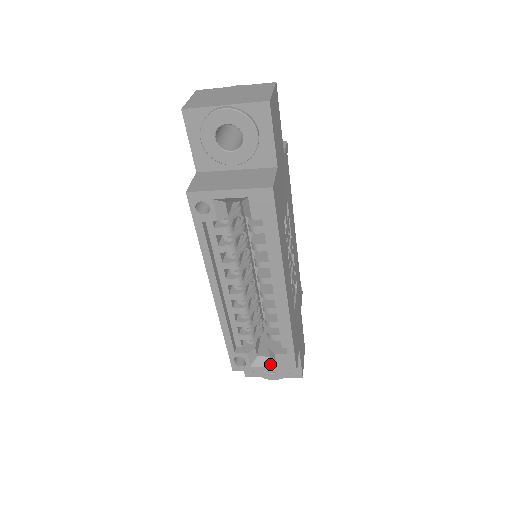
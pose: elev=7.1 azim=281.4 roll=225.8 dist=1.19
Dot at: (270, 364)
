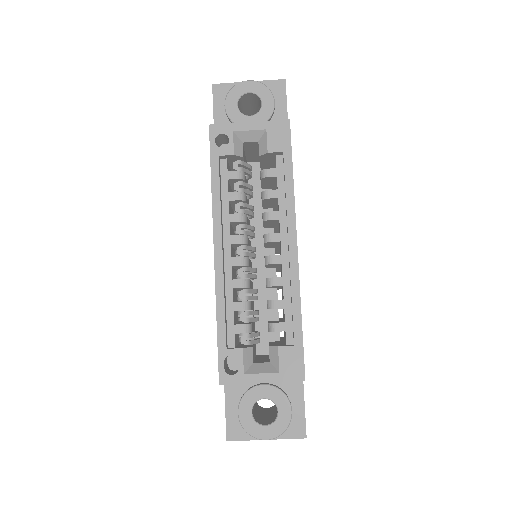
Dot at: (270, 370)
